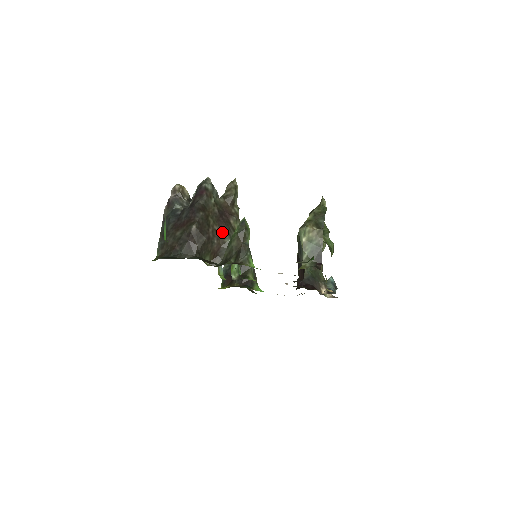
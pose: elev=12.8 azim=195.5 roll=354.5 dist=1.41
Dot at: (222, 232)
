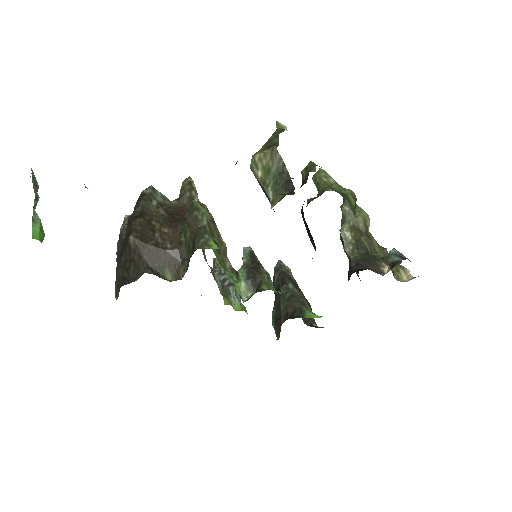
Dot at: (175, 232)
